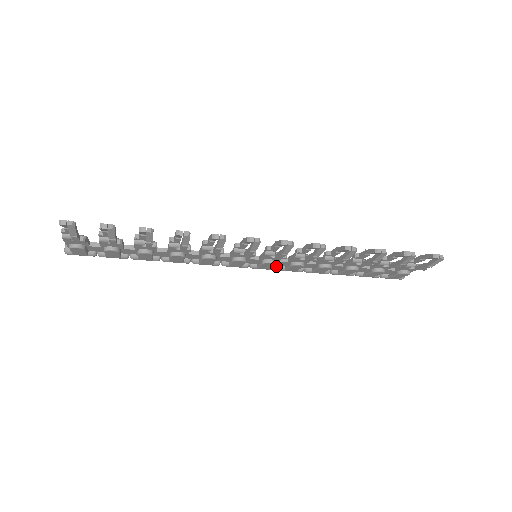
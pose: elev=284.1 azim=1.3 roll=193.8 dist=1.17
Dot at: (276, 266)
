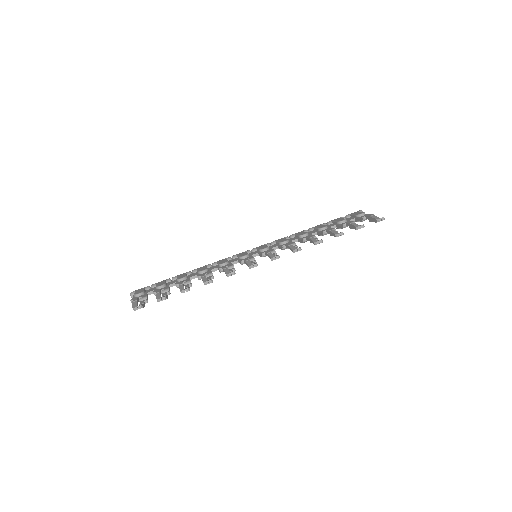
Dot at: occluded
